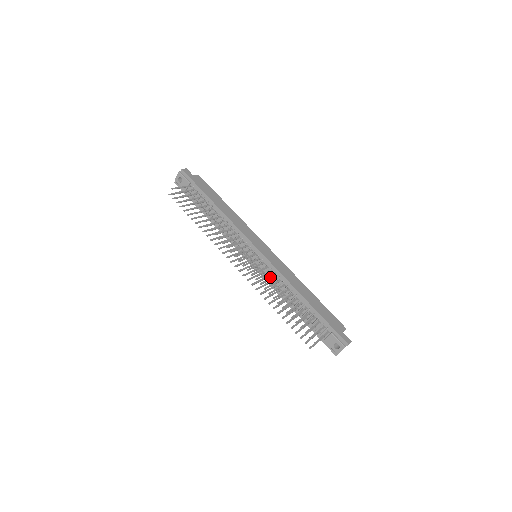
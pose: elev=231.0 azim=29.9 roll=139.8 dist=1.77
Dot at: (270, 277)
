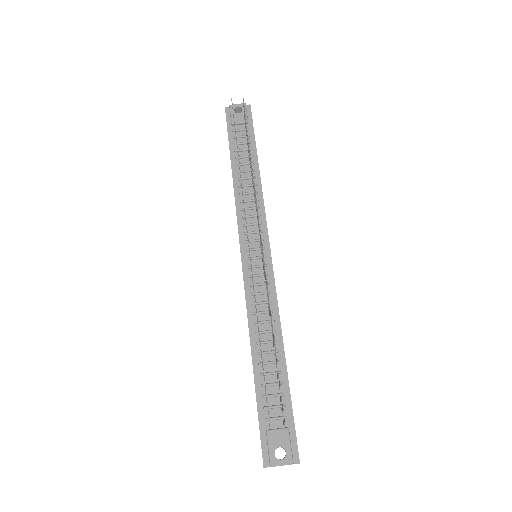
Dot at: (258, 292)
